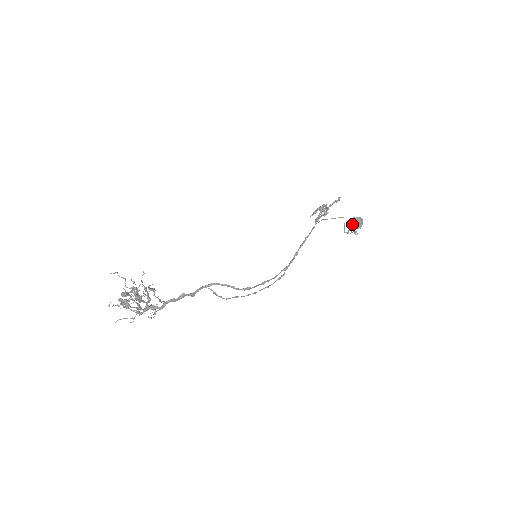
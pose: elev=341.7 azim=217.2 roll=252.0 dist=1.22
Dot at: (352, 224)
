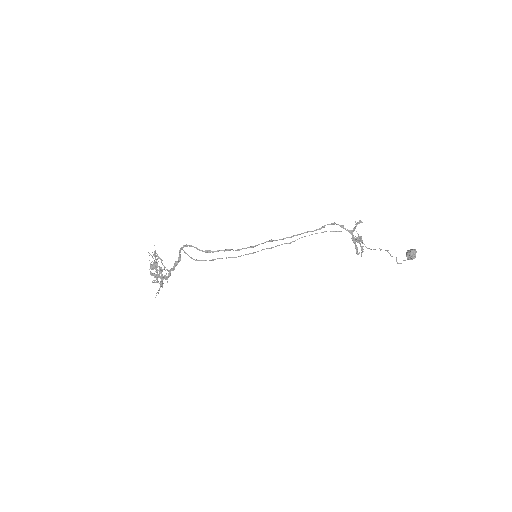
Dot at: occluded
